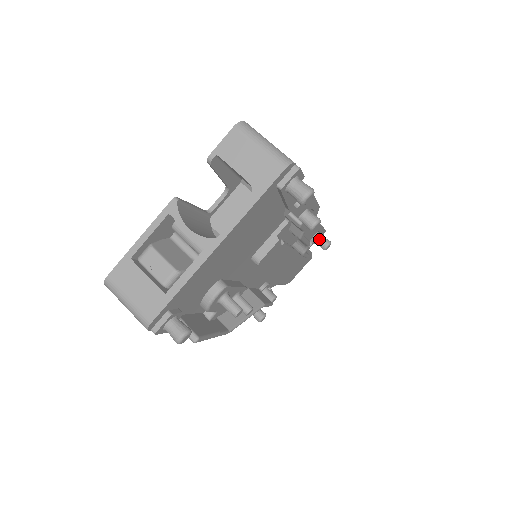
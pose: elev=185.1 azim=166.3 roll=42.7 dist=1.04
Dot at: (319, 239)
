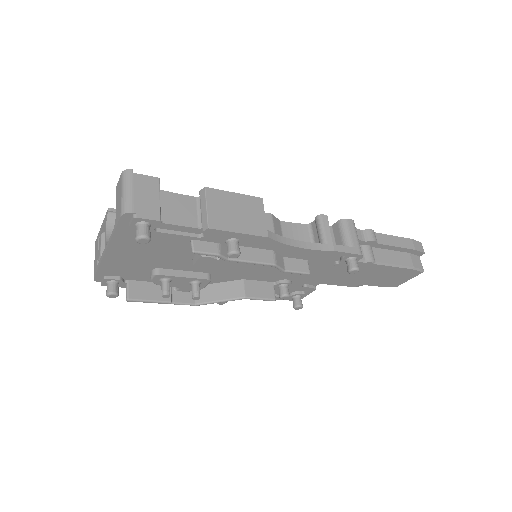
Dot at: (347, 261)
